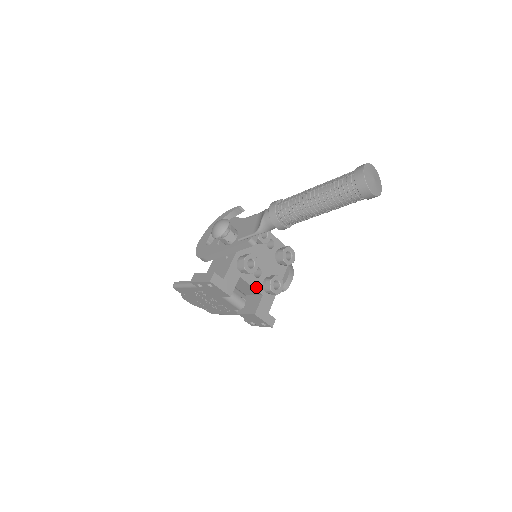
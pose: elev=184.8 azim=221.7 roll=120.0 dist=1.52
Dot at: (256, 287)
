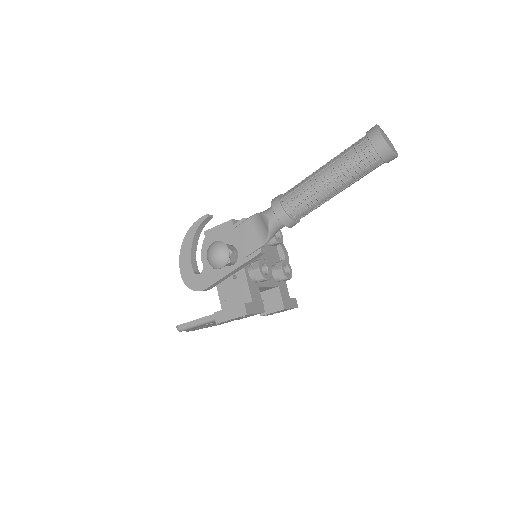
Dot at: (271, 284)
